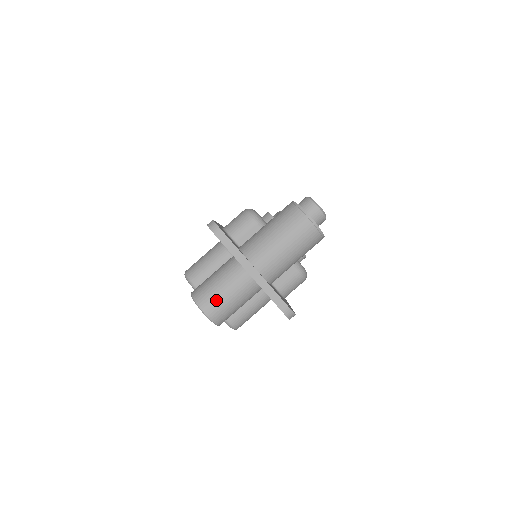
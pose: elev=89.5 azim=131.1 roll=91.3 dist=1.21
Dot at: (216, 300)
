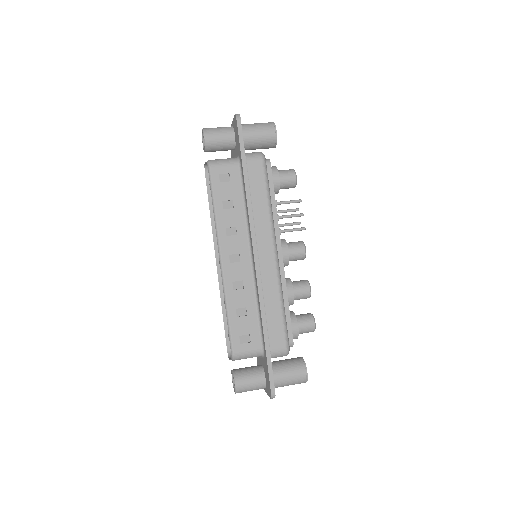
Dot at: occluded
